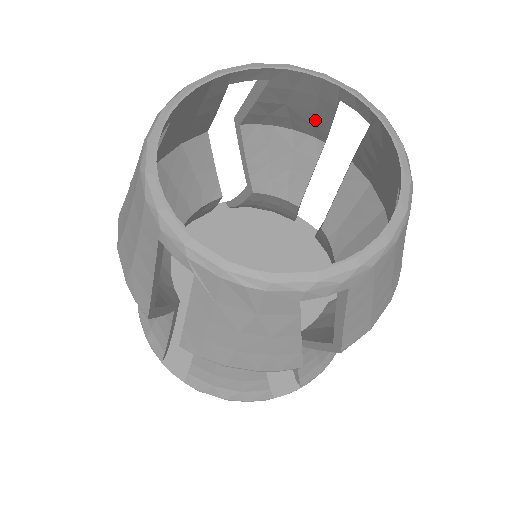
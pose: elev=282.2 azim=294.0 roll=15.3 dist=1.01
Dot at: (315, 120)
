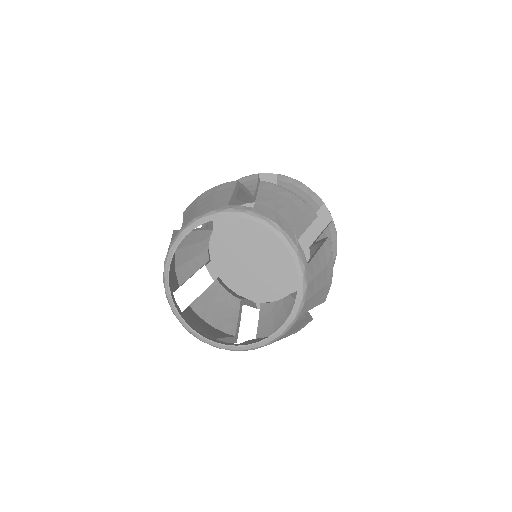
Dot at: occluded
